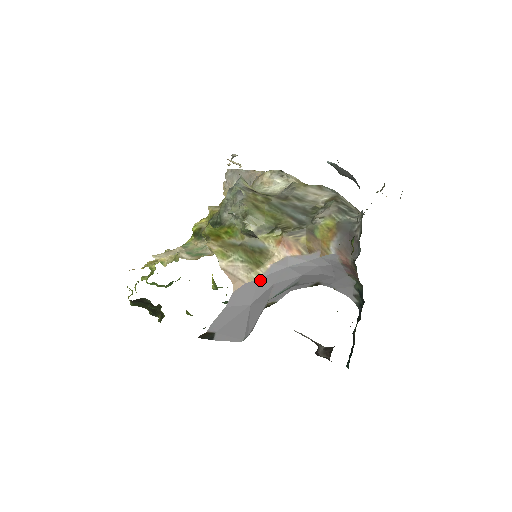
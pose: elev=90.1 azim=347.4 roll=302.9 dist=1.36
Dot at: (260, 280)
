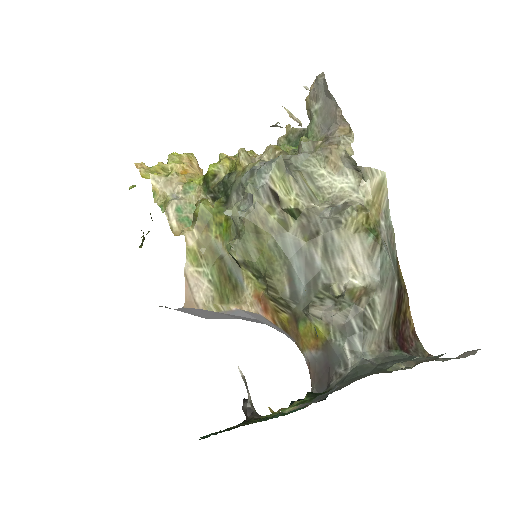
Dot at: (219, 313)
